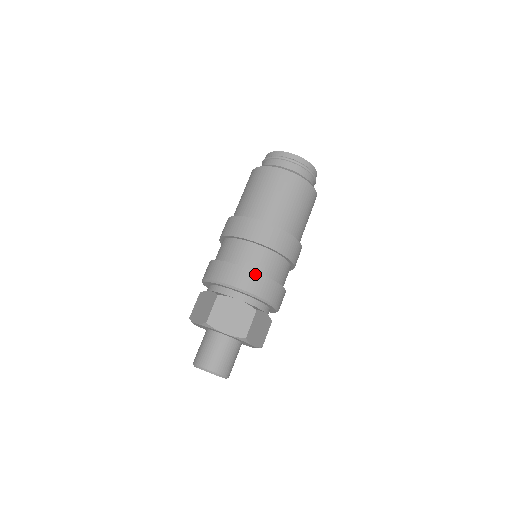
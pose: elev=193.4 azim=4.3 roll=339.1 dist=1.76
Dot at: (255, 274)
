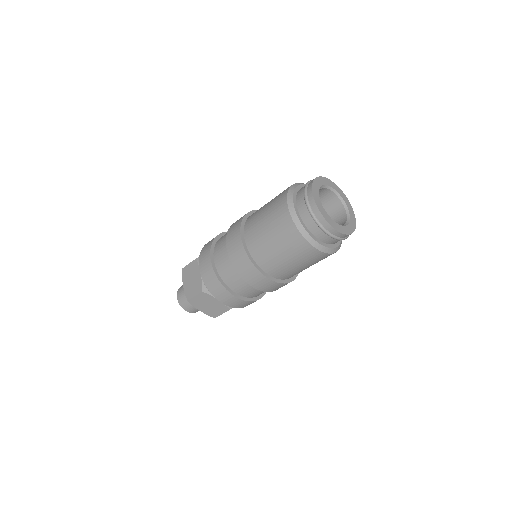
Dot at: (211, 268)
